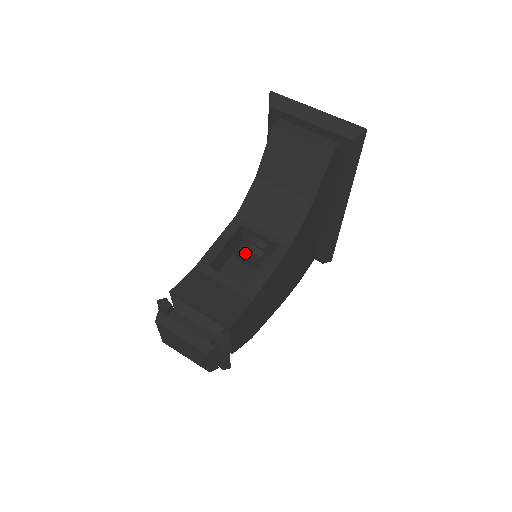
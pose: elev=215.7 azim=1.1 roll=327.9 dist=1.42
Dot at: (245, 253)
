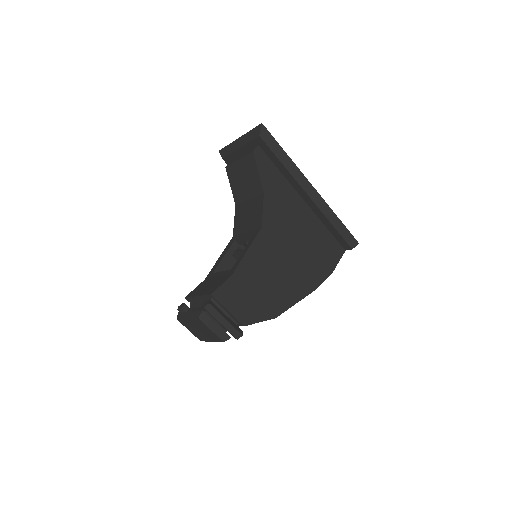
Dot at: (237, 254)
